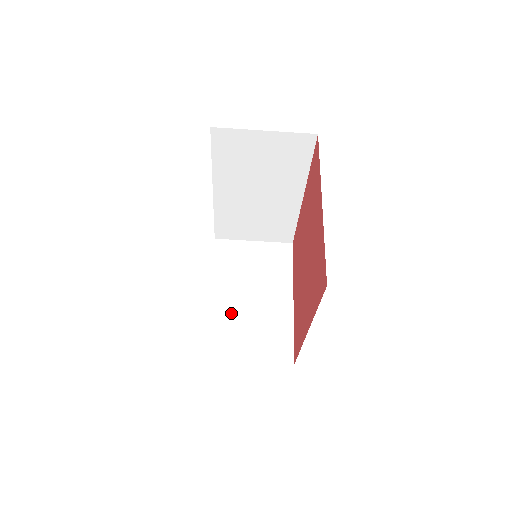
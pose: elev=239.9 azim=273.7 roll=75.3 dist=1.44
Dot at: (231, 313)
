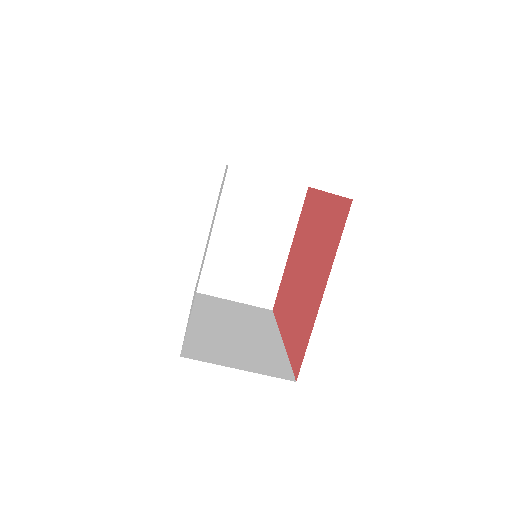
Dot at: (227, 253)
